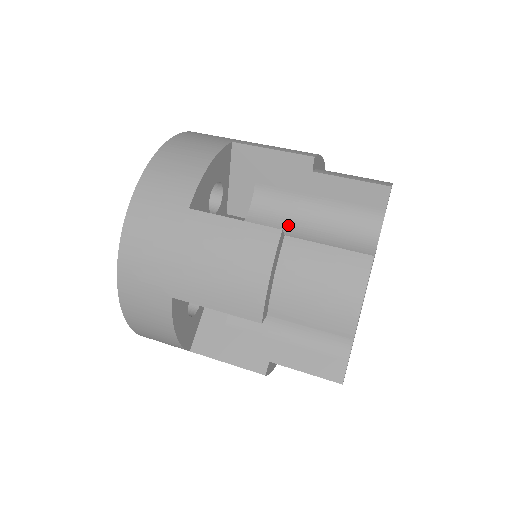
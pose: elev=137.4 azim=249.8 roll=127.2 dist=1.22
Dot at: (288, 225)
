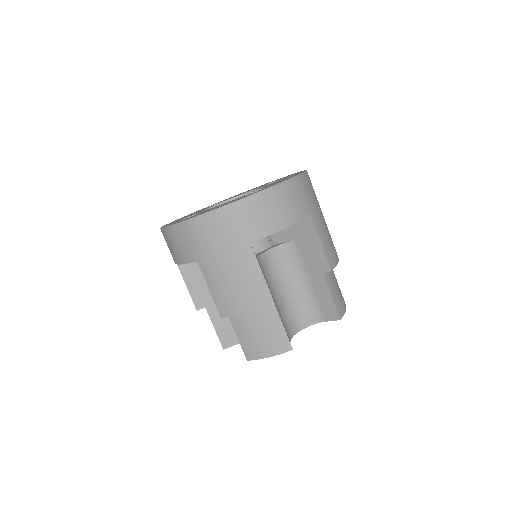
Dot at: occluded
